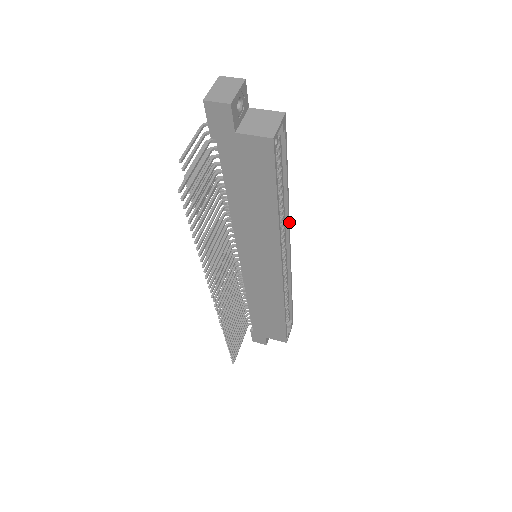
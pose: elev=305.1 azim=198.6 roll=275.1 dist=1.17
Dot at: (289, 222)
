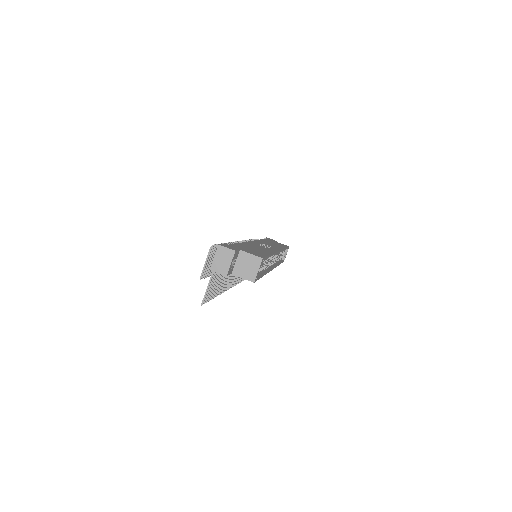
Dot at: occluded
